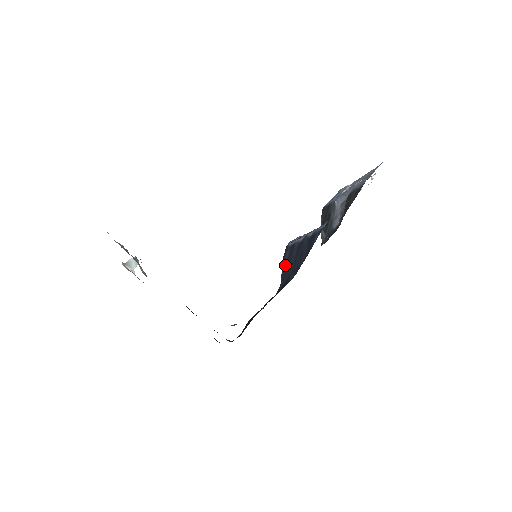
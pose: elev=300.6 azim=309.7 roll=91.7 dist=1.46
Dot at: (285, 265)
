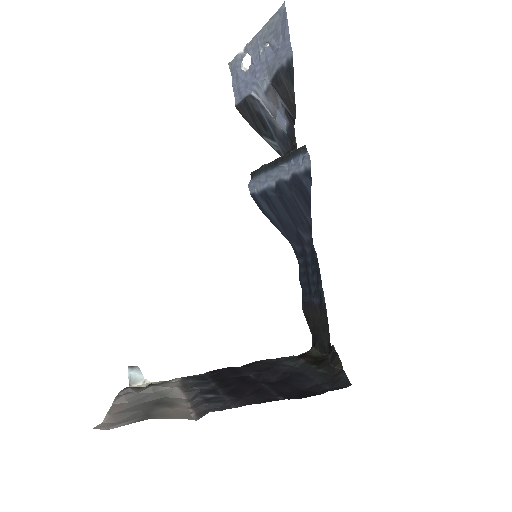
Dot at: (275, 220)
